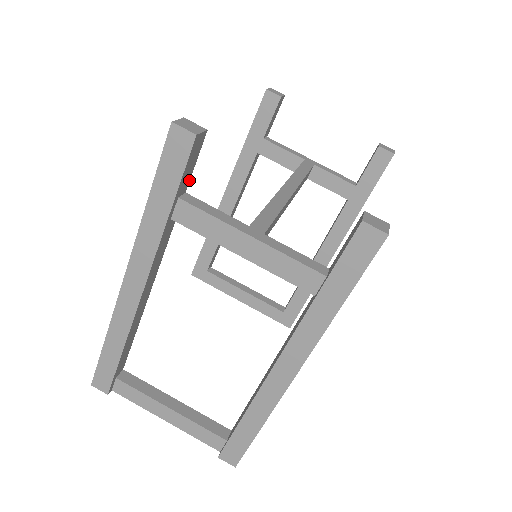
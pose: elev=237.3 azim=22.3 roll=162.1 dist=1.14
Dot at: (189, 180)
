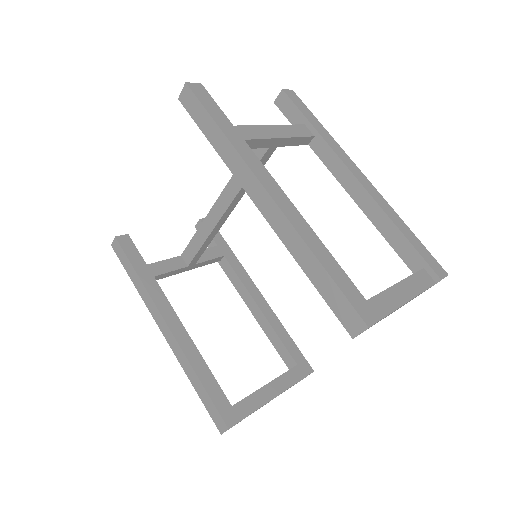
Dot at: occluded
